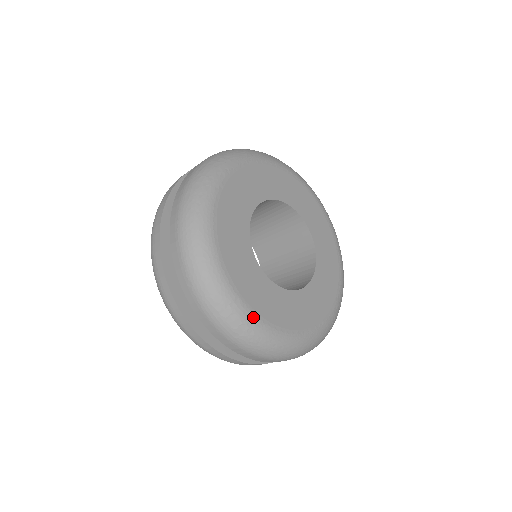
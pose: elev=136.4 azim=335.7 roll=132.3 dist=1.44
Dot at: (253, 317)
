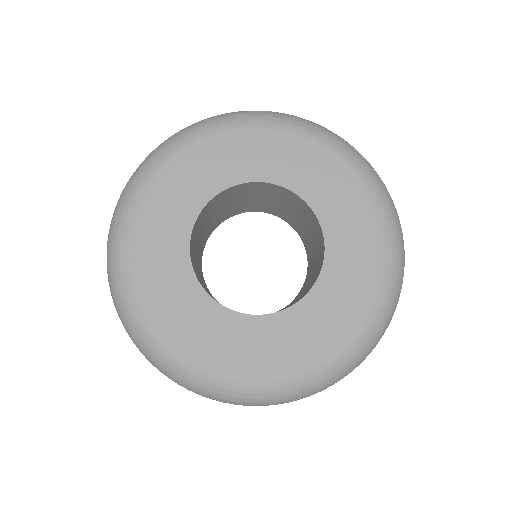
Dot at: (251, 381)
